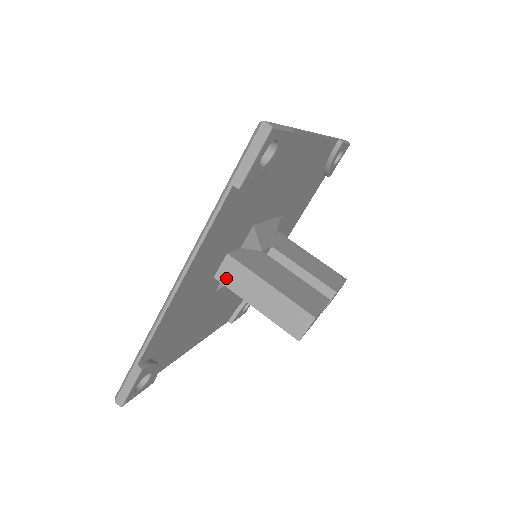
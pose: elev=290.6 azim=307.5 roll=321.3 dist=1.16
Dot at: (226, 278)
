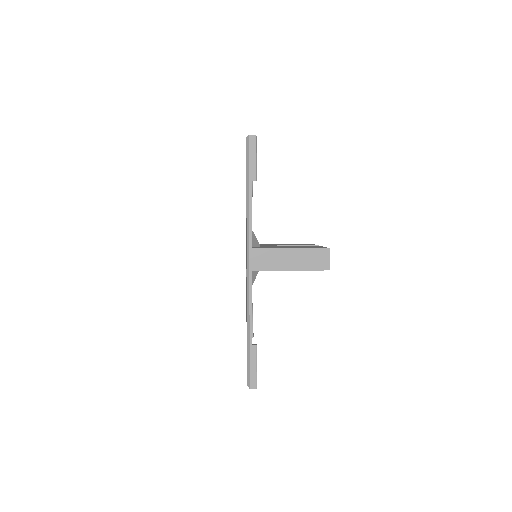
Dot at: (260, 265)
